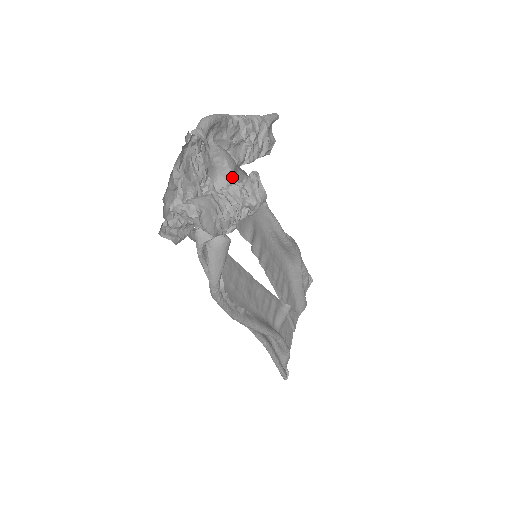
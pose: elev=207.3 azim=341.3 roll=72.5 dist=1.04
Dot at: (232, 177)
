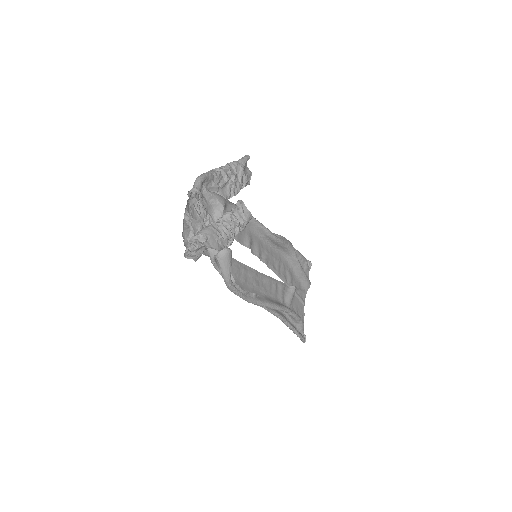
Dot at: (224, 209)
